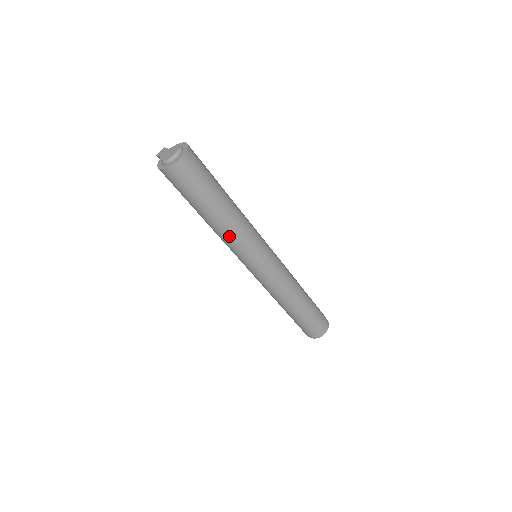
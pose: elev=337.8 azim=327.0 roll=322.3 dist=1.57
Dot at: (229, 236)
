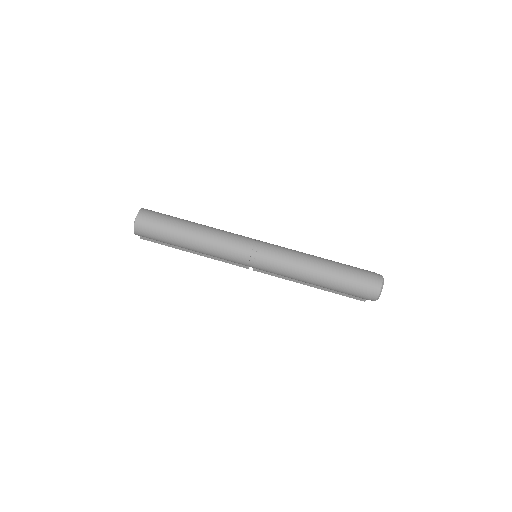
Dot at: (211, 243)
